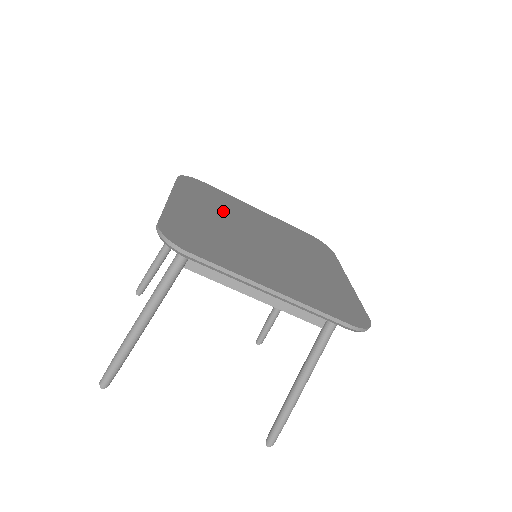
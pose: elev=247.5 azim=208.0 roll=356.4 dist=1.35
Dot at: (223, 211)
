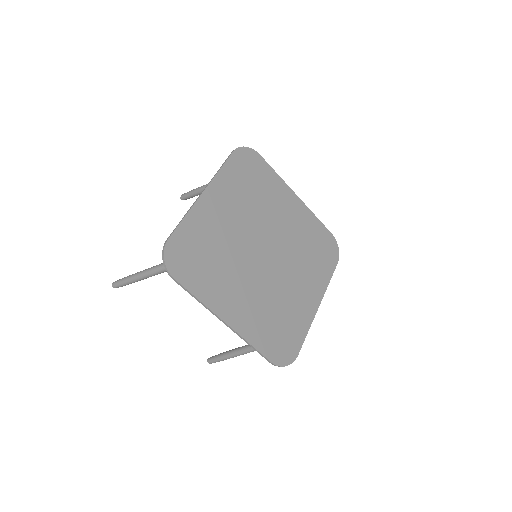
Dot at: (230, 265)
